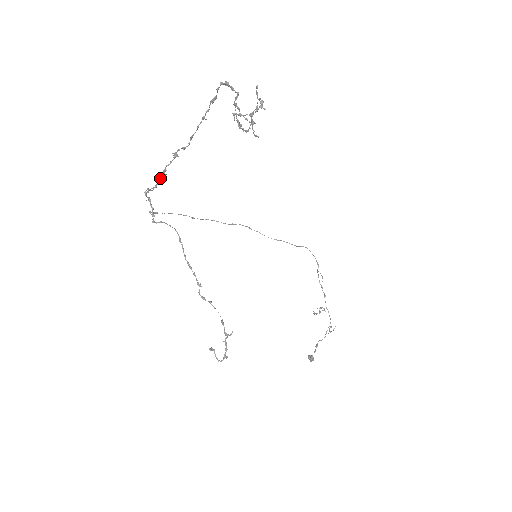
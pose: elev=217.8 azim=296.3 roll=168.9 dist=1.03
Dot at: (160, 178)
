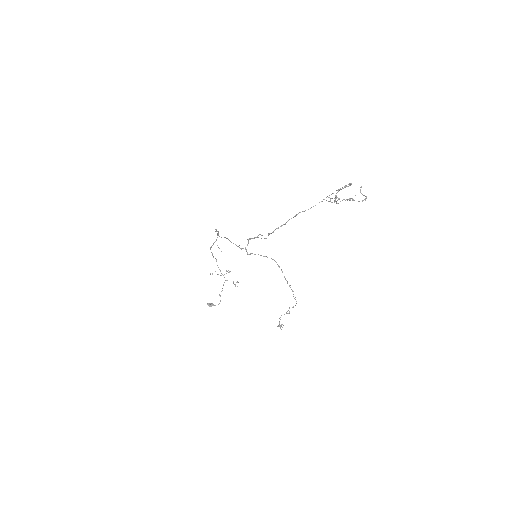
Dot at: occluded
